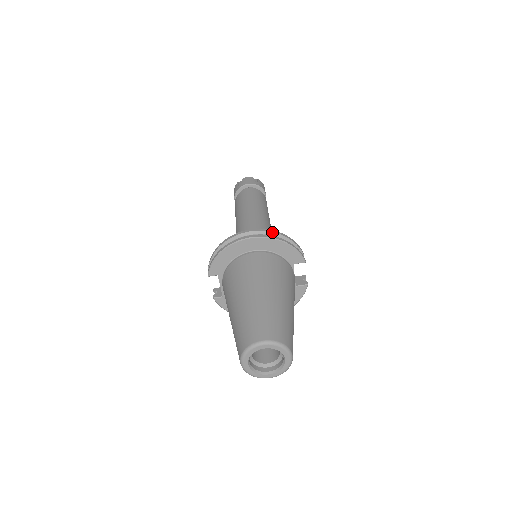
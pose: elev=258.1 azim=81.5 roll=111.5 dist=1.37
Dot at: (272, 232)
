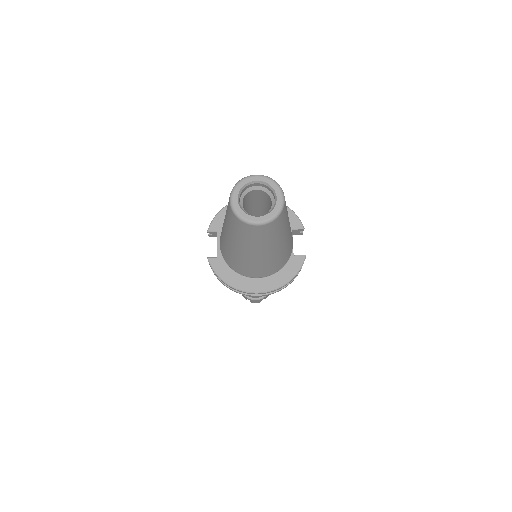
Dot at: occluded
